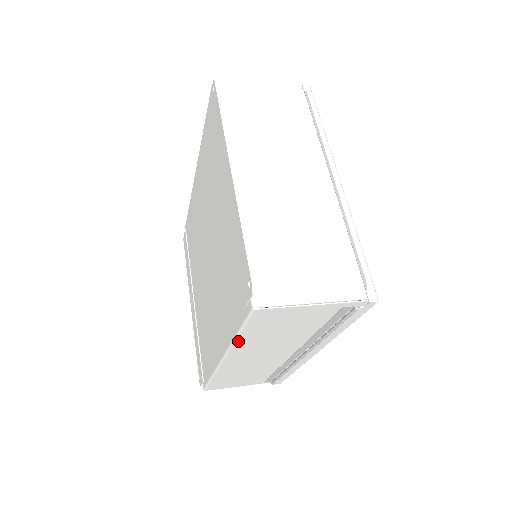
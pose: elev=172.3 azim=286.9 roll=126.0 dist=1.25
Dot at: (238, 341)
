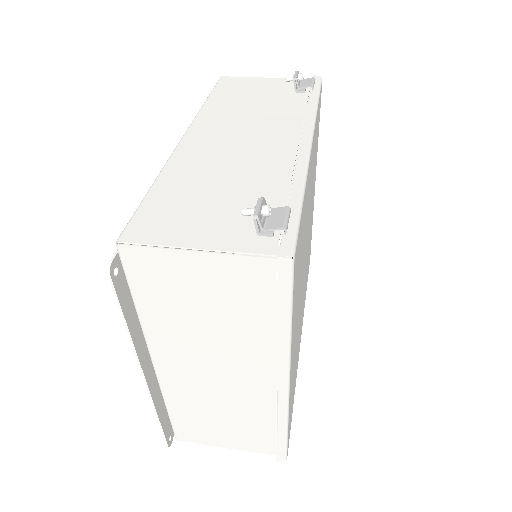
Dot at: occluded
